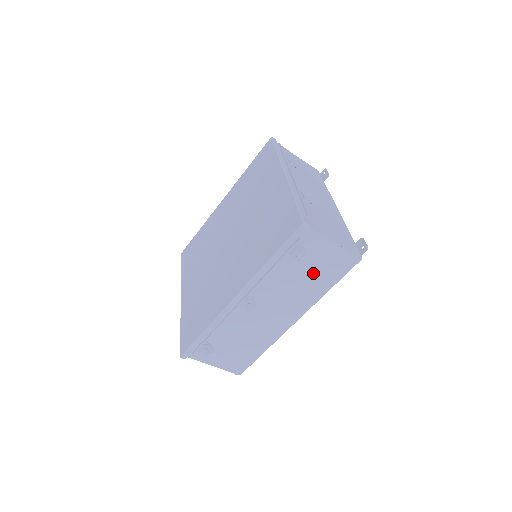
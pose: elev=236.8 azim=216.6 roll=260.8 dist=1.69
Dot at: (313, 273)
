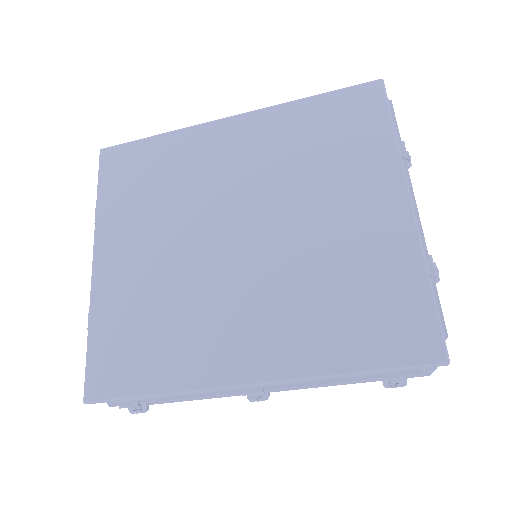
Dot at: occluded
